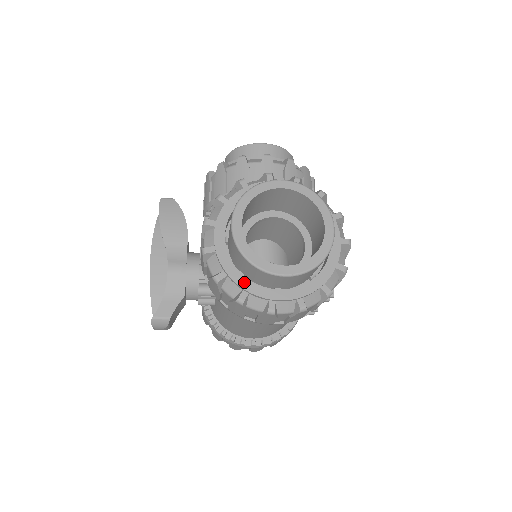
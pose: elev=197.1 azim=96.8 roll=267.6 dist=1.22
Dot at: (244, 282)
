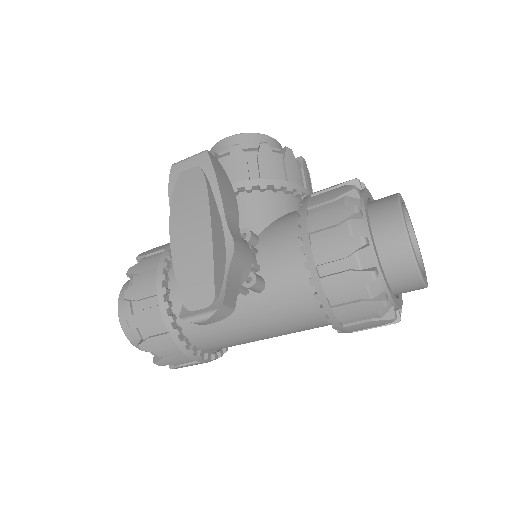
Dot at: (387, 283)
